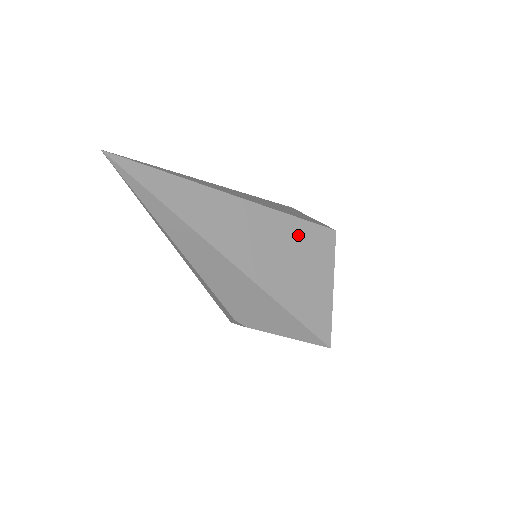
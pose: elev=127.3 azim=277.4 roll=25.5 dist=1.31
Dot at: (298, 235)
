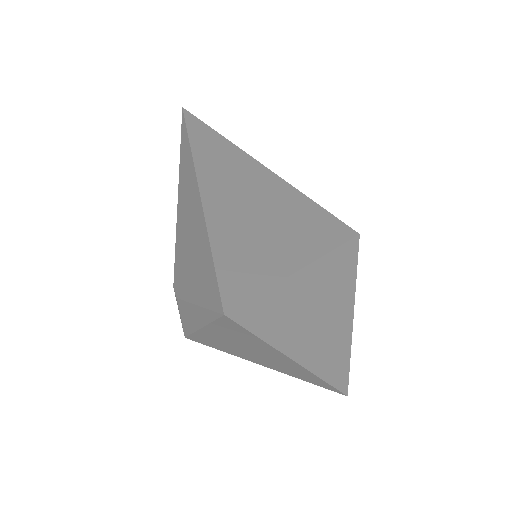
Dot at: (296, 207)
